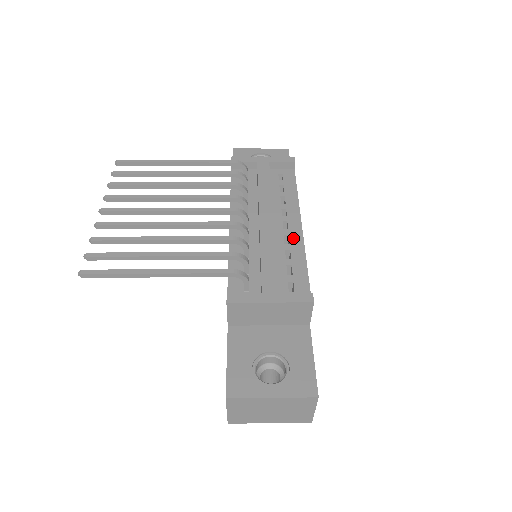
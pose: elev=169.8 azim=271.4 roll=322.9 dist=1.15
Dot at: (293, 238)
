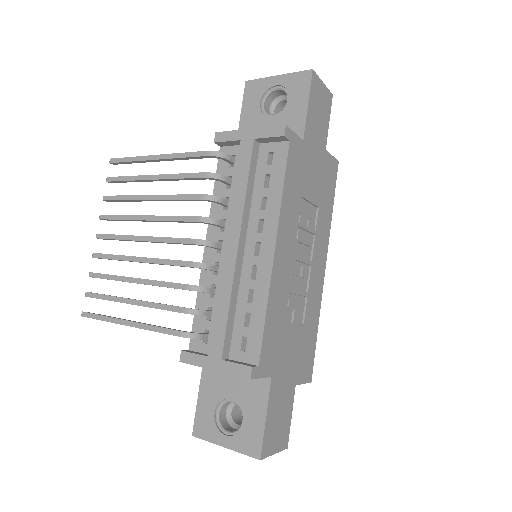
Dot at: (261, 271)
